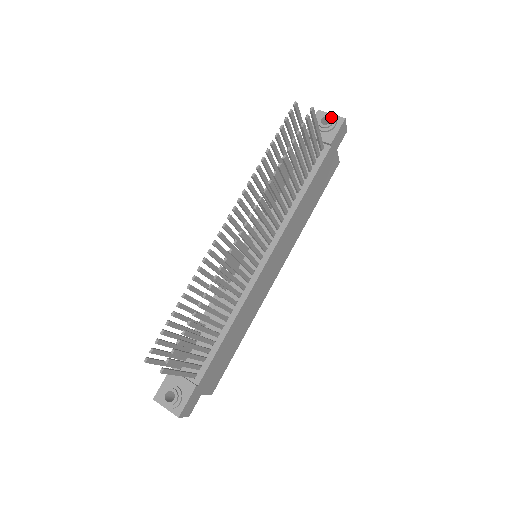
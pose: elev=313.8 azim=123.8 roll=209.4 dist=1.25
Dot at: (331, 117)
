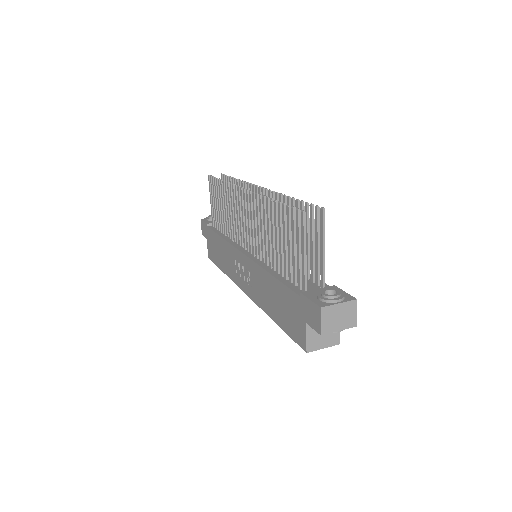
Dot at: occluded
